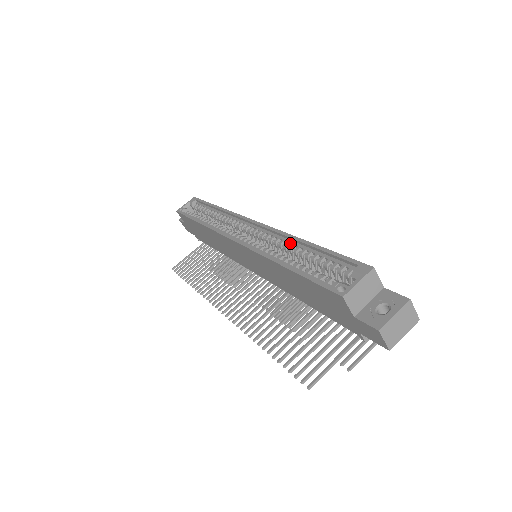
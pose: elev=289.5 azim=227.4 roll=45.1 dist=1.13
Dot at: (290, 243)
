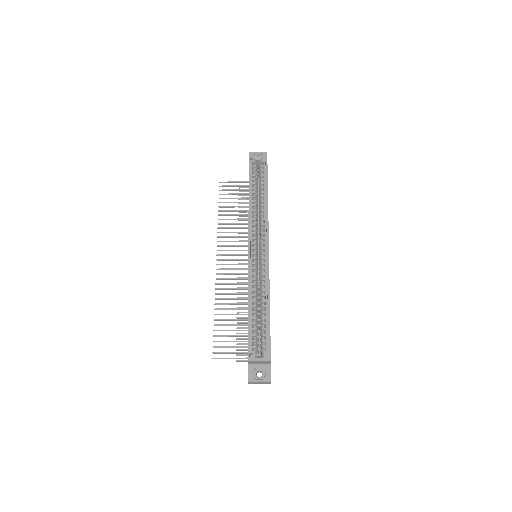
Dot at: (265, 291)
